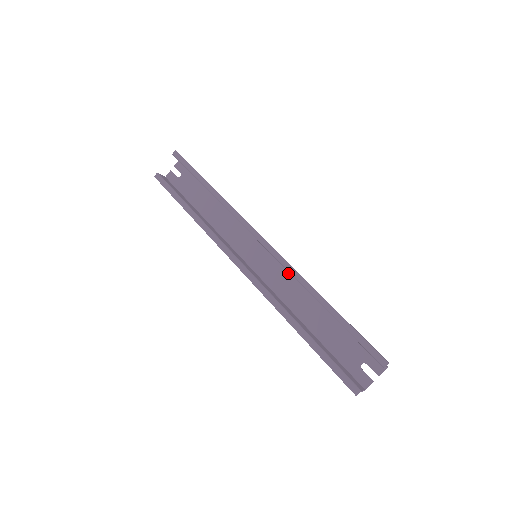
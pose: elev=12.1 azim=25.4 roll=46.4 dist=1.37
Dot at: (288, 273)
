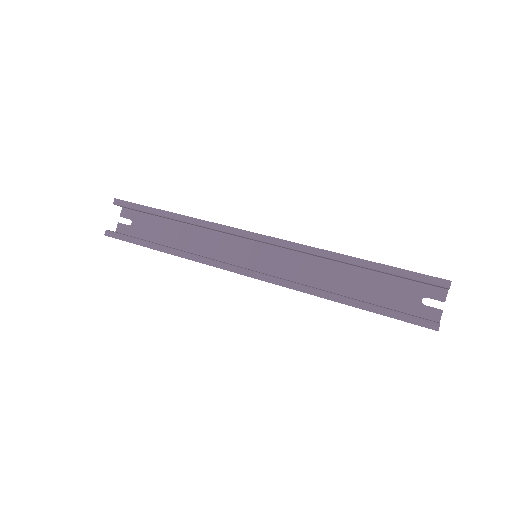
Dot at: (298, 255)
